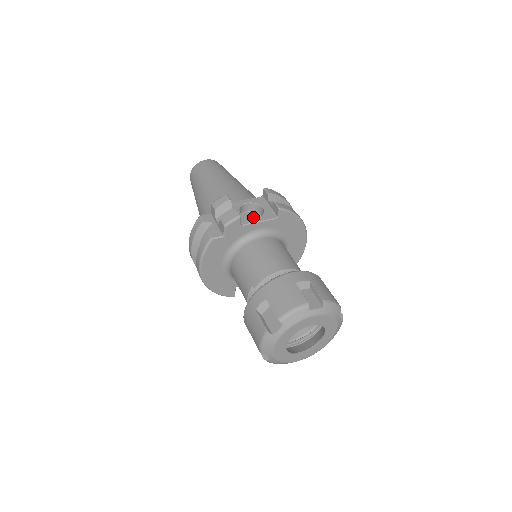
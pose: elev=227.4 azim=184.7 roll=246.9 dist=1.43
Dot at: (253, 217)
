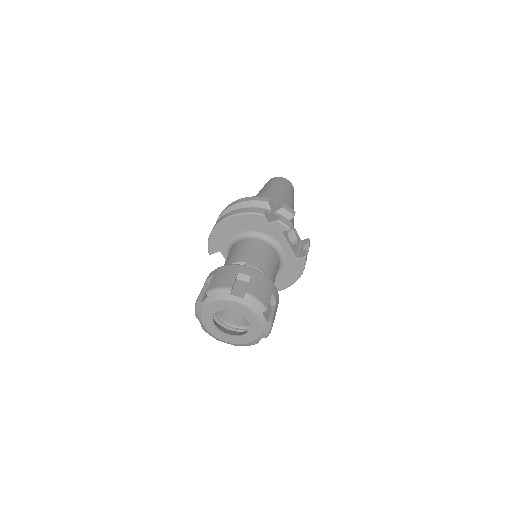
Dot at: occluded
